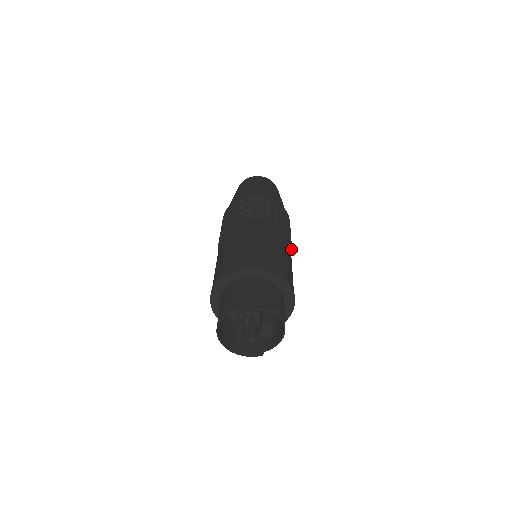
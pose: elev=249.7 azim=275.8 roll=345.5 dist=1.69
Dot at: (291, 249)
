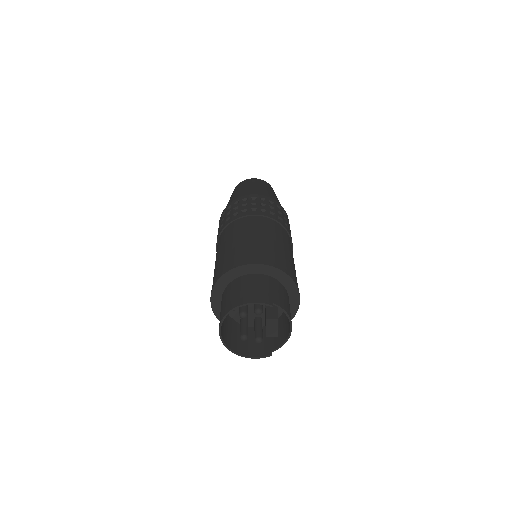
Dot at: (292, 245)
